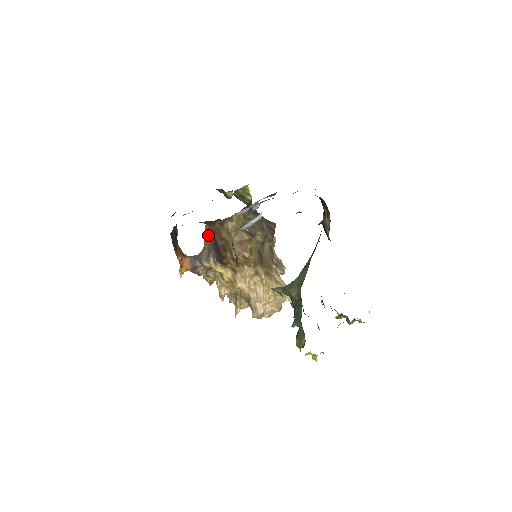
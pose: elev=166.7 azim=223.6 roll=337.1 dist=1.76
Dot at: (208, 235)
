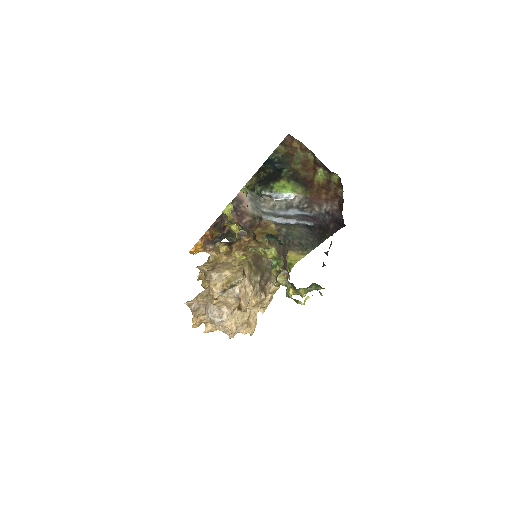
Dot at: occluded
